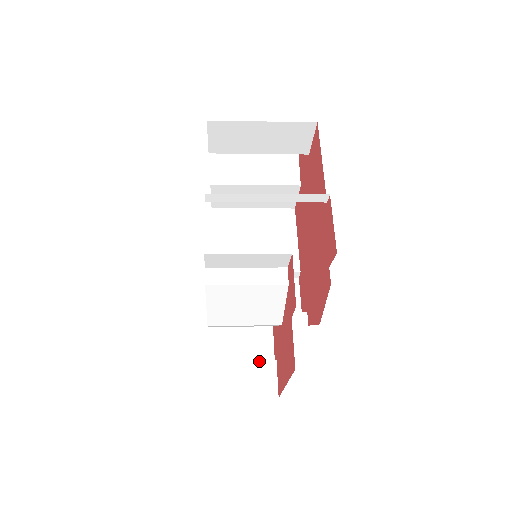
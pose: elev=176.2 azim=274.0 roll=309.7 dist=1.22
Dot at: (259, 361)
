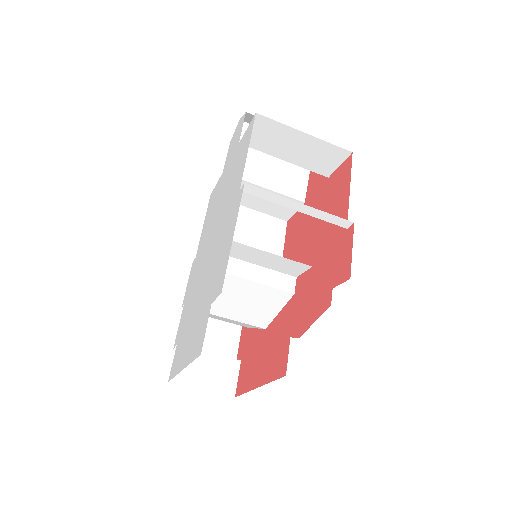
Dot at: (225, 357)
